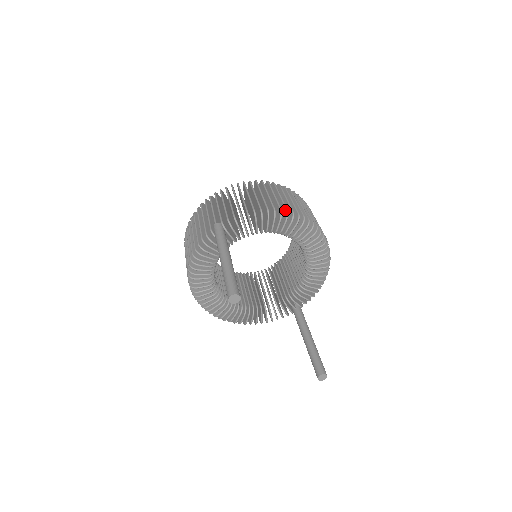
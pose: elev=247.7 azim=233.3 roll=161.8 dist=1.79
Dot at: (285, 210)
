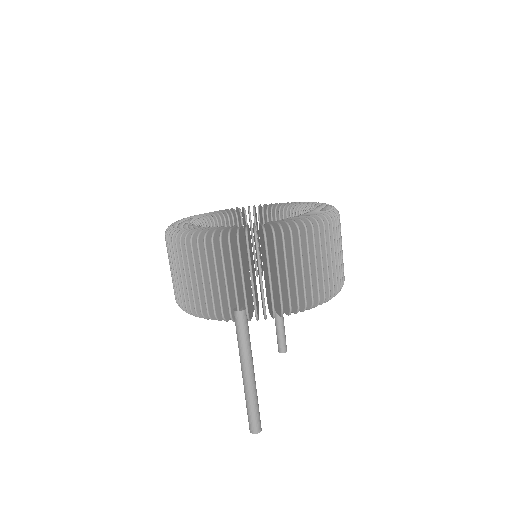
Dot at: (323, 295)
